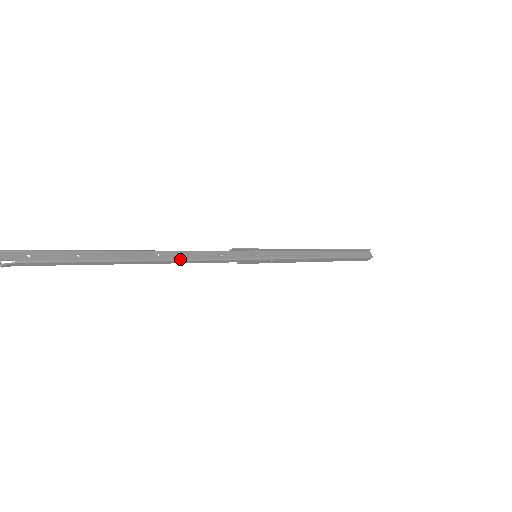
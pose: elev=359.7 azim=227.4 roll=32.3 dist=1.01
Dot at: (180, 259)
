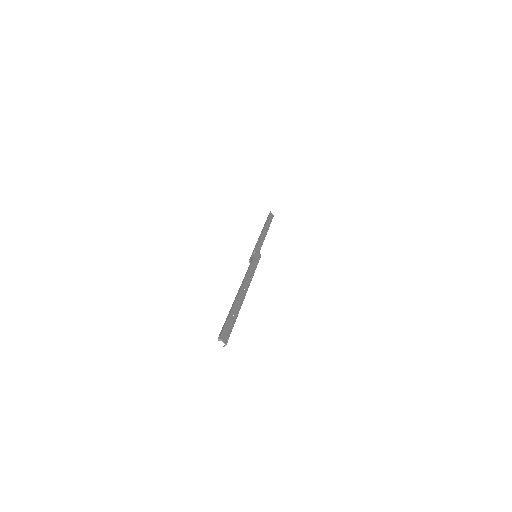
Dot at: (249, 284)
